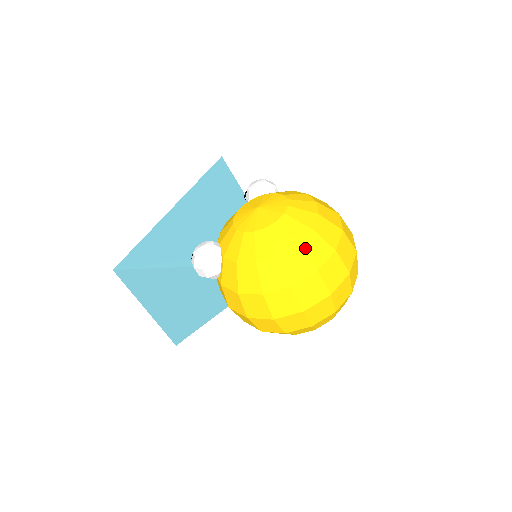
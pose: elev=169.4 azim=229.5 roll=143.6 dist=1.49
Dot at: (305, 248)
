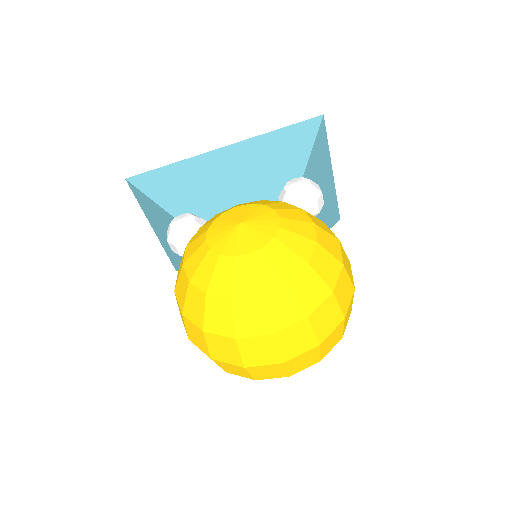
Dot at: (237, 308)
